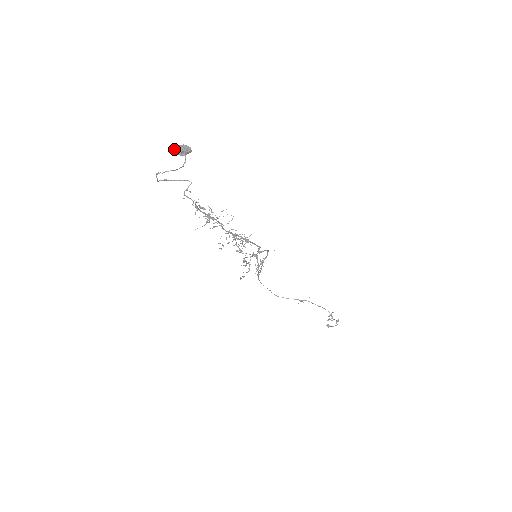
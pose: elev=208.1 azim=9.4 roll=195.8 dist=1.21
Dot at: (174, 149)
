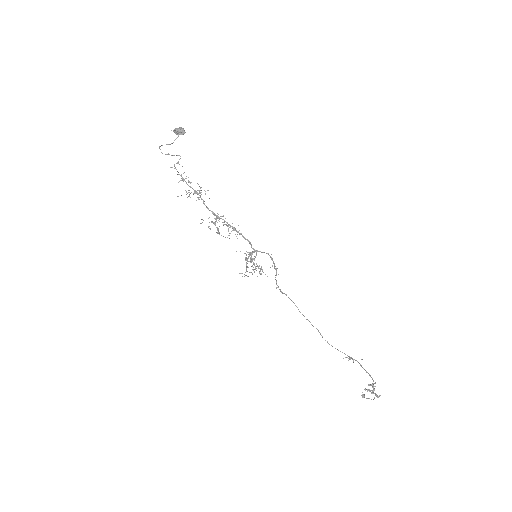
Dot at: (174, 129)
